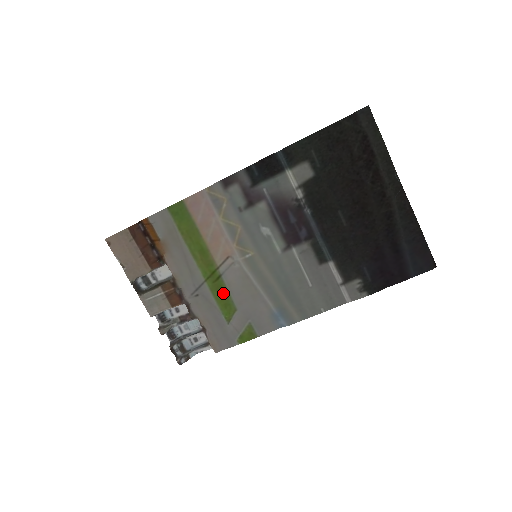
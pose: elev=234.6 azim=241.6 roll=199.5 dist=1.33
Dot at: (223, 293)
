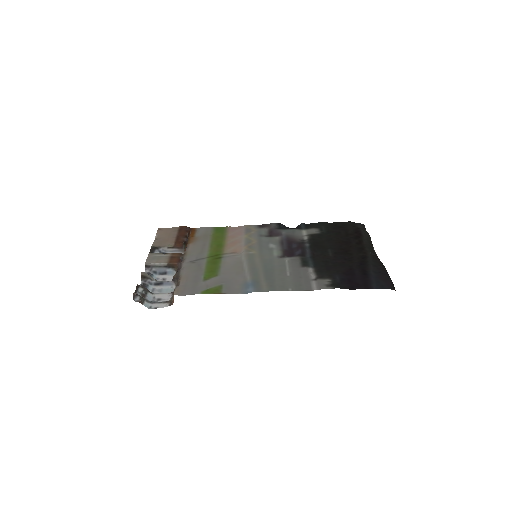
Dot at: (215, 265)
